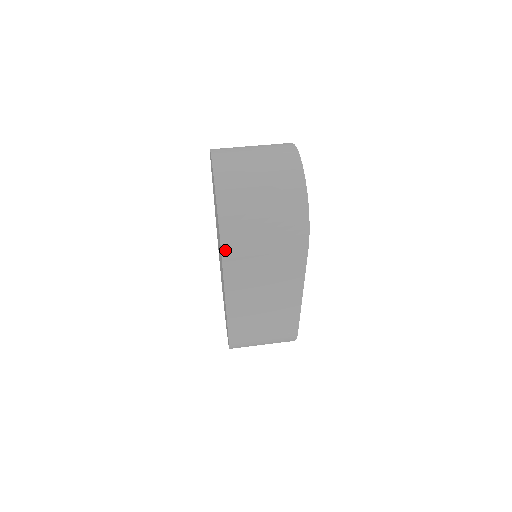
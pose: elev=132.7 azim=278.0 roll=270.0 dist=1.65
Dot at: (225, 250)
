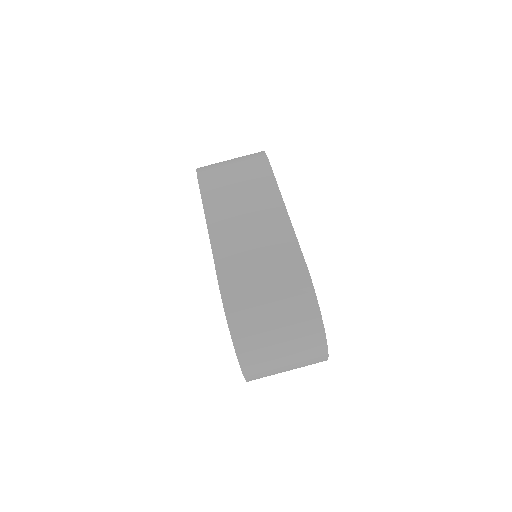
Dot at: occluded
